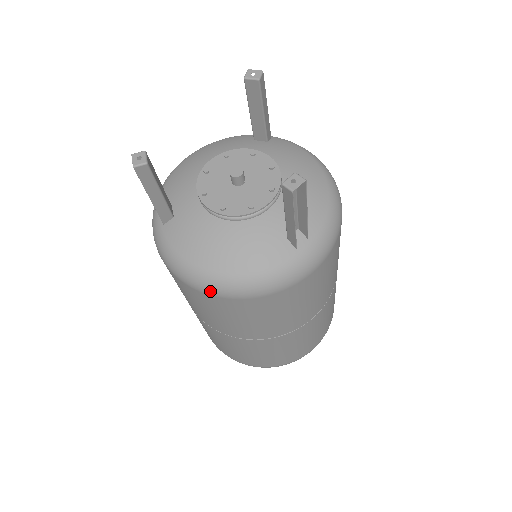
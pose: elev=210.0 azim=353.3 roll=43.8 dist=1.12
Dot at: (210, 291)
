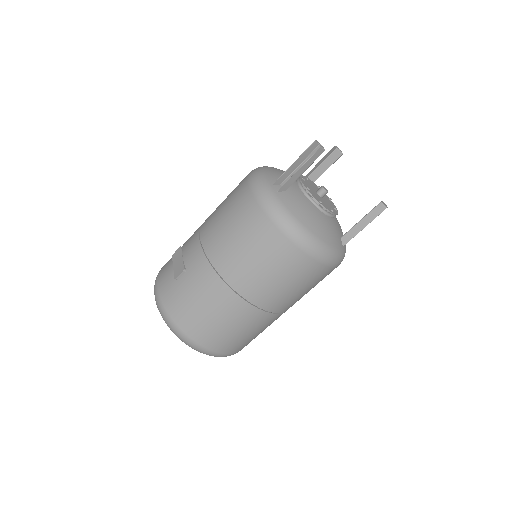
Dot at: (303, 245)
